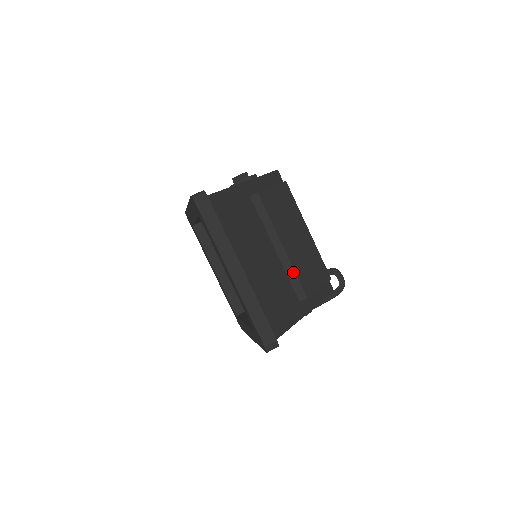
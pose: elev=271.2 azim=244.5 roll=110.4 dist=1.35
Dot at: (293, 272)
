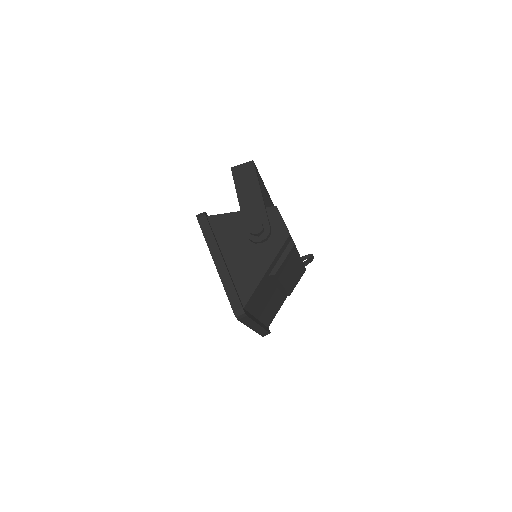
Dot at: (285, 291)
